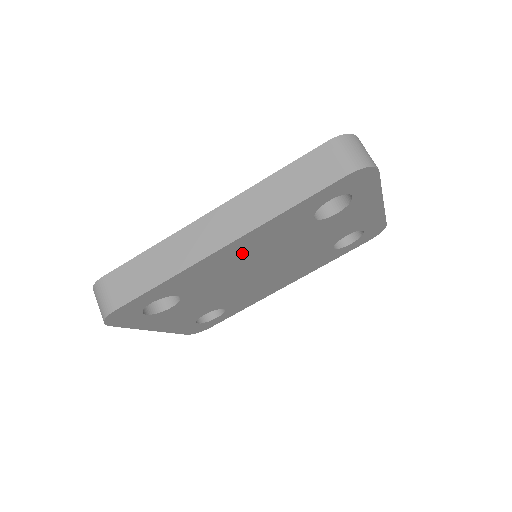
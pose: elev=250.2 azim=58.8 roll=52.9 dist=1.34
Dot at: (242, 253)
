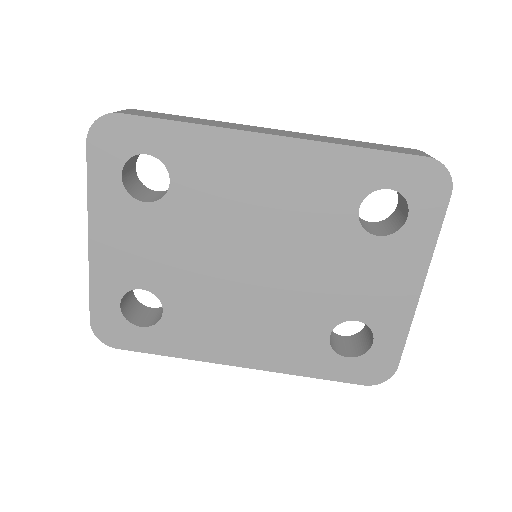
Dot at: (271, 180)
